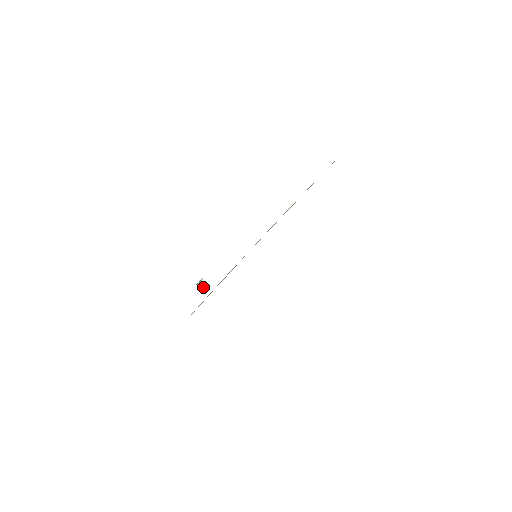
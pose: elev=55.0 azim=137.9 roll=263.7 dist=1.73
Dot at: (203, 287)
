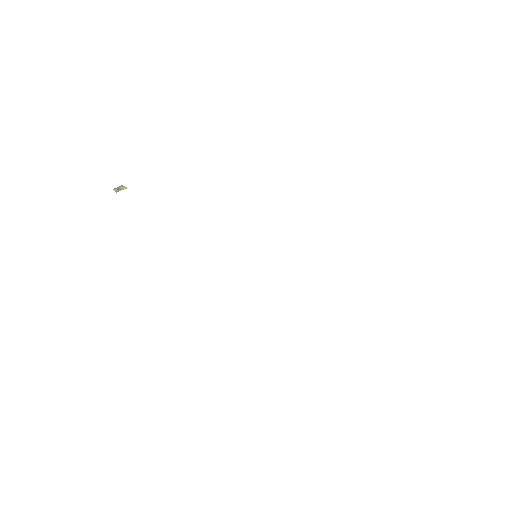
Dot at: (119, 190)
